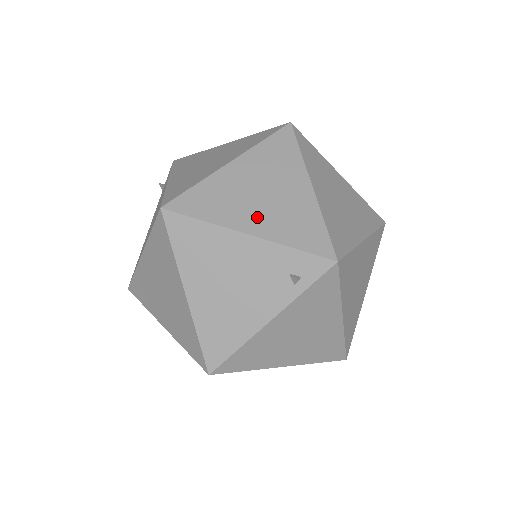
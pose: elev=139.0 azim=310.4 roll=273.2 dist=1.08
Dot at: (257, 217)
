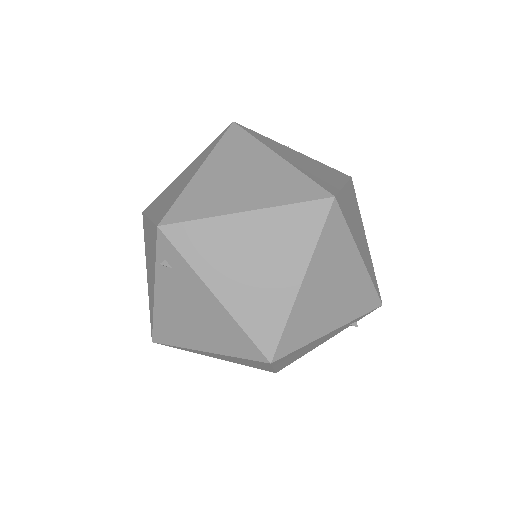
Dot at: (335, 314)
